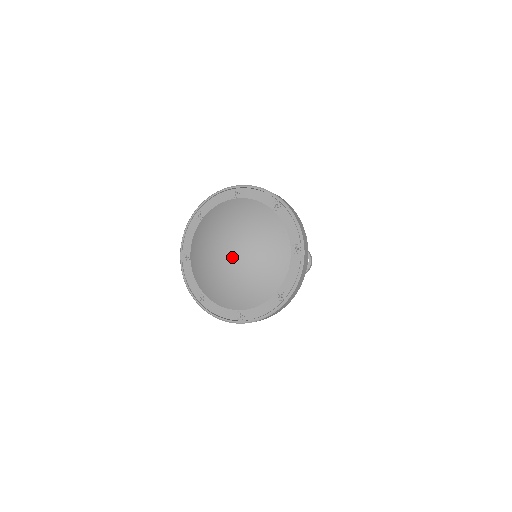
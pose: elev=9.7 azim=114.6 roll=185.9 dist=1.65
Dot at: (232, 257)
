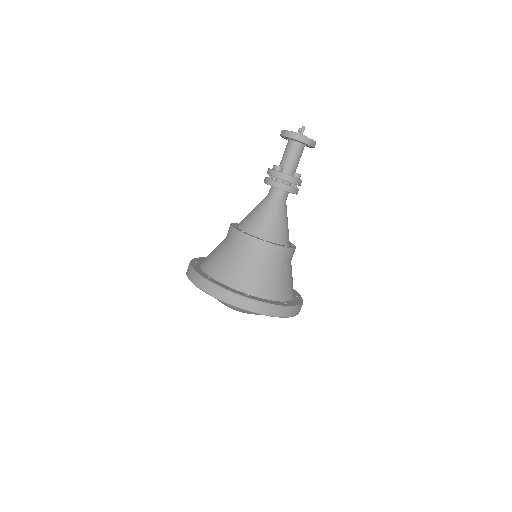
Dot at: occluded
